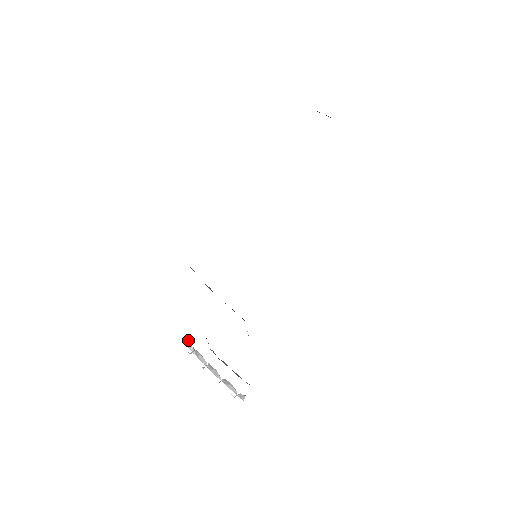
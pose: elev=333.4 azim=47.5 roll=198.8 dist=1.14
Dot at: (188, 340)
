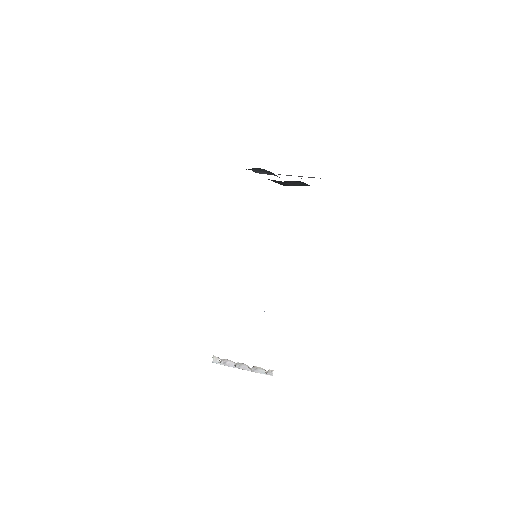
Dot at: occluded
